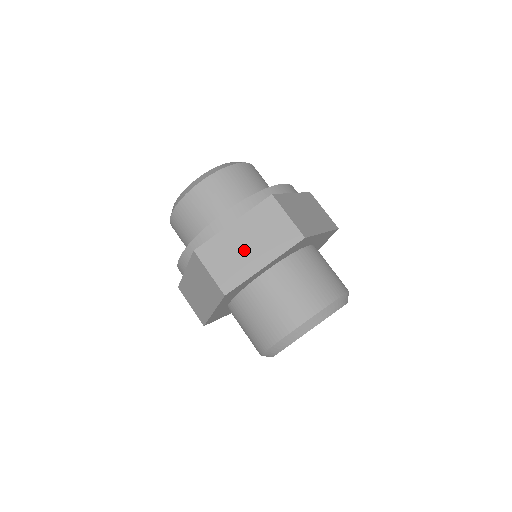
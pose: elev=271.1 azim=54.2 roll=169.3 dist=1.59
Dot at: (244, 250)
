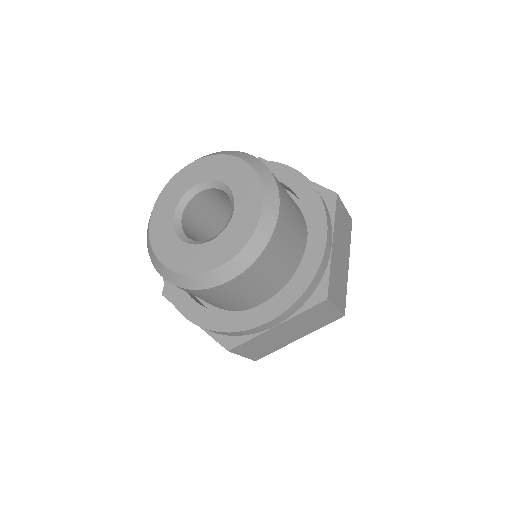
Dot at: (282, 337)
